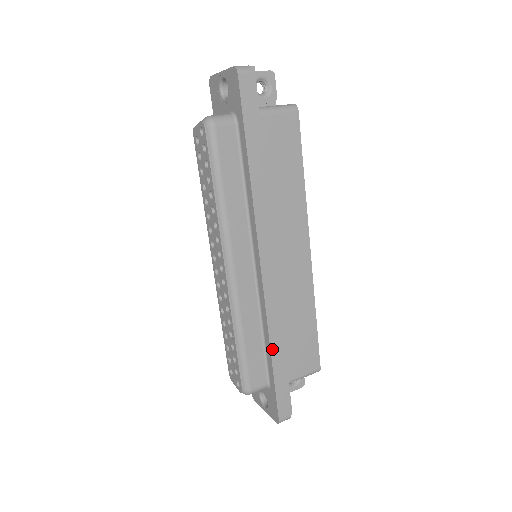
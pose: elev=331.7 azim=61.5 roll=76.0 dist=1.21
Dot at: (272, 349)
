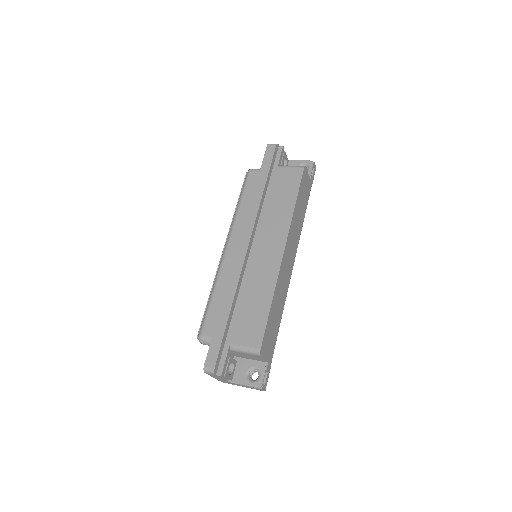
Dot at: (223, 303)
